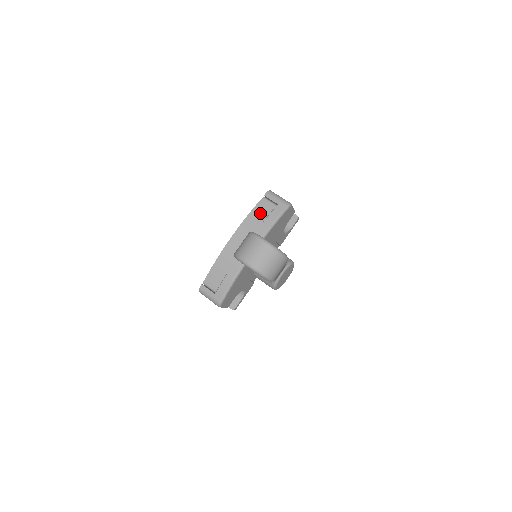
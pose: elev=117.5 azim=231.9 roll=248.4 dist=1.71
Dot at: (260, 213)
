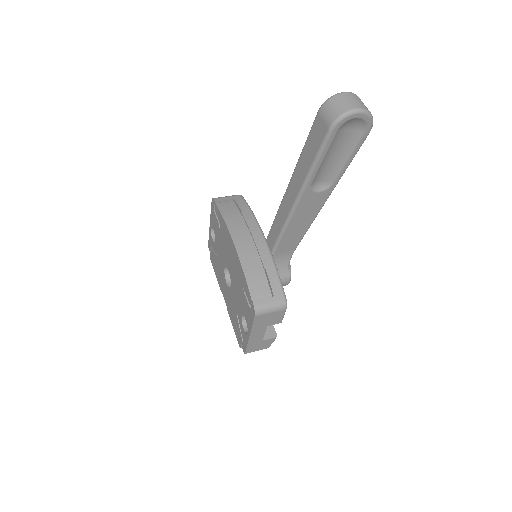
Dot at: (230, 211)
